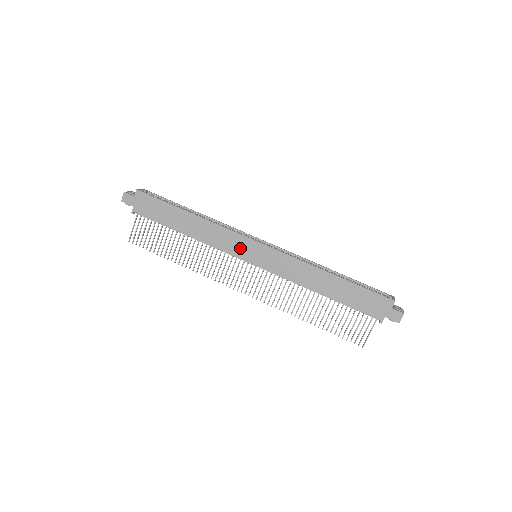
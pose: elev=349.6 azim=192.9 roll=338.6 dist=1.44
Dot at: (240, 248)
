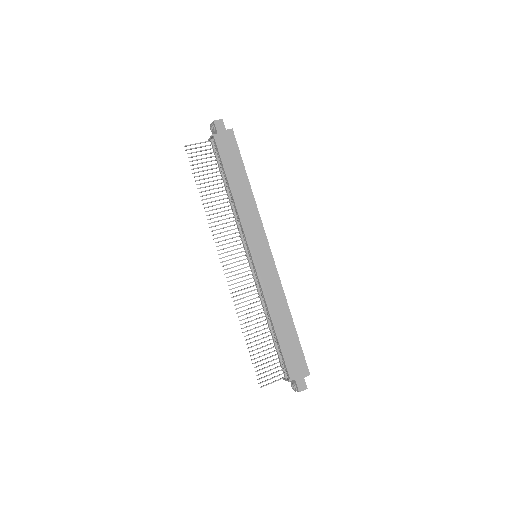
Dot at: (256, 239)
